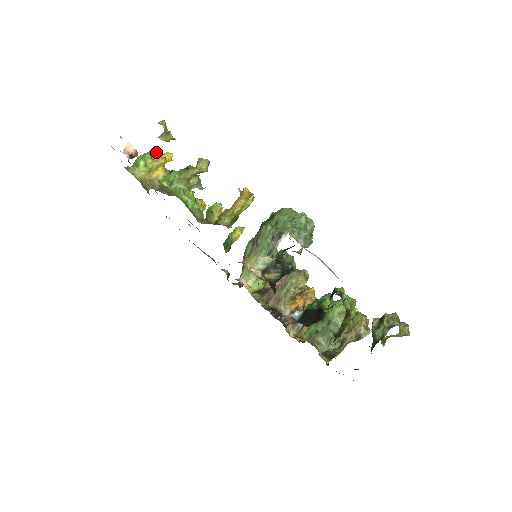
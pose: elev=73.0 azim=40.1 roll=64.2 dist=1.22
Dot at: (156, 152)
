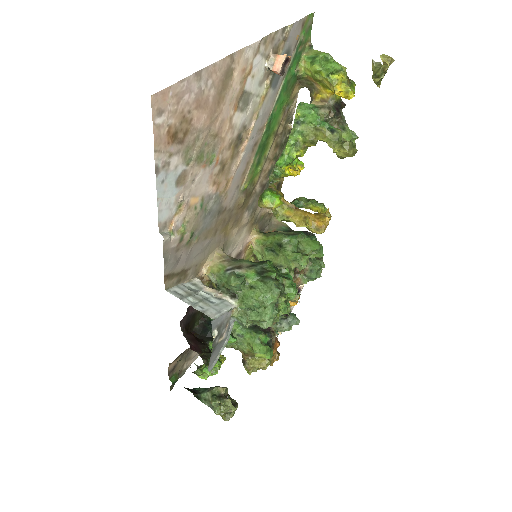
Dot at: (342, 75)
